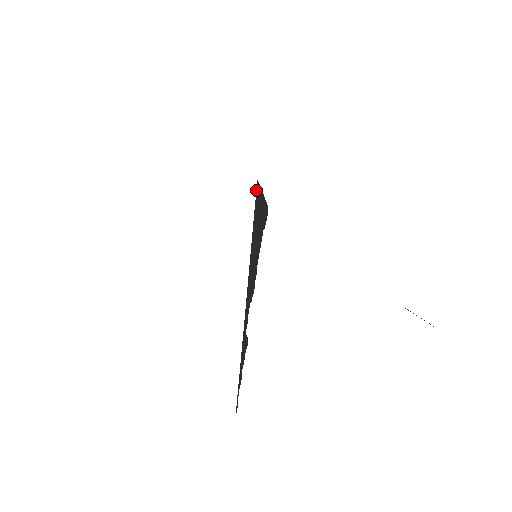
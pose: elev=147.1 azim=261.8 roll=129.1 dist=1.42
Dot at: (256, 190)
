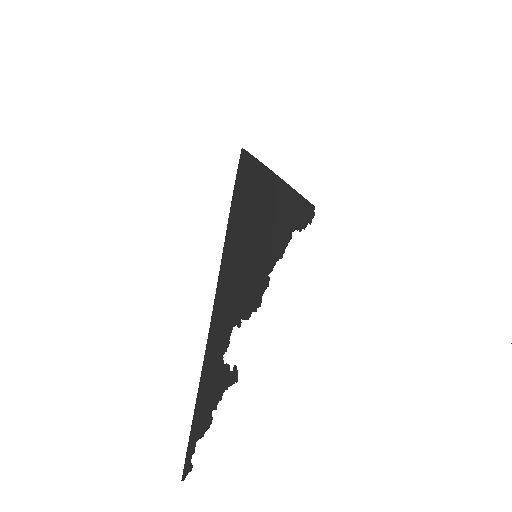
Dot at: (239, 161)
